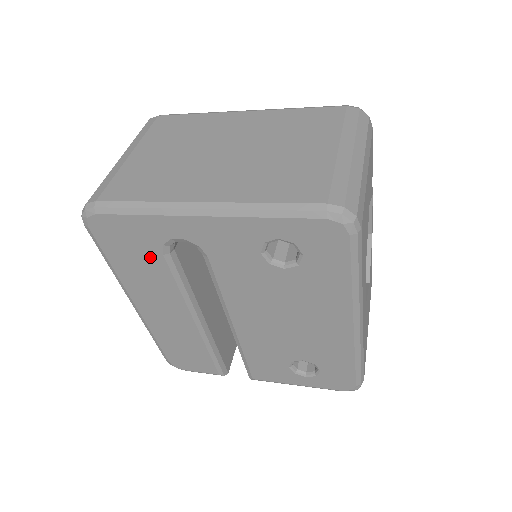
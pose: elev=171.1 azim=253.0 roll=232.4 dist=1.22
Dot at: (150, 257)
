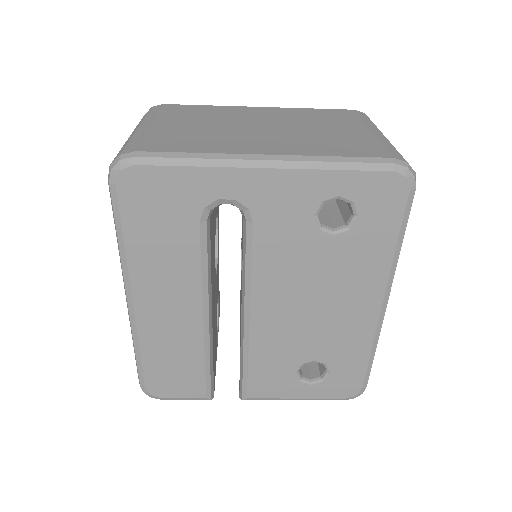
Dot at: (181, 226)
